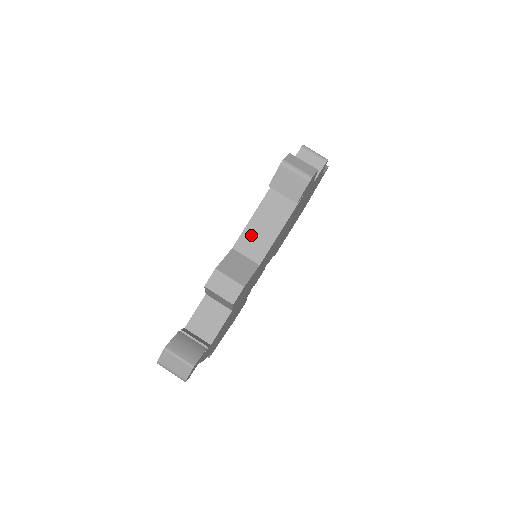
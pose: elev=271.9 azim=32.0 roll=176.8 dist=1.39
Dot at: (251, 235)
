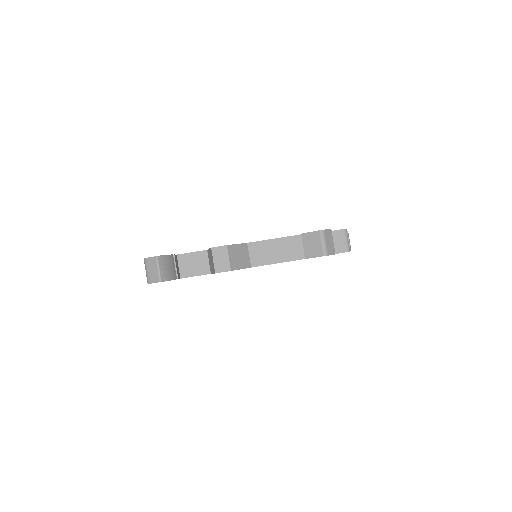
Dot at: (264, 247)
